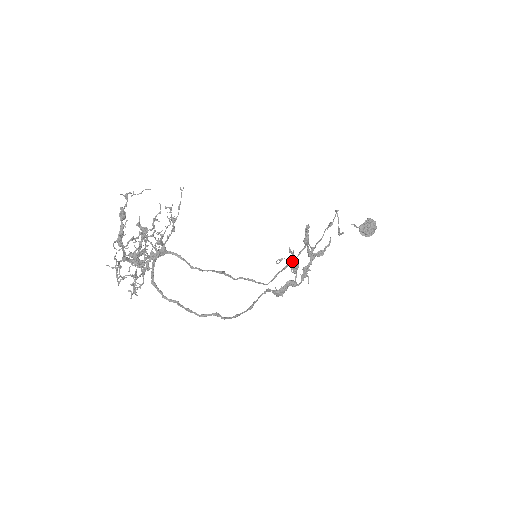
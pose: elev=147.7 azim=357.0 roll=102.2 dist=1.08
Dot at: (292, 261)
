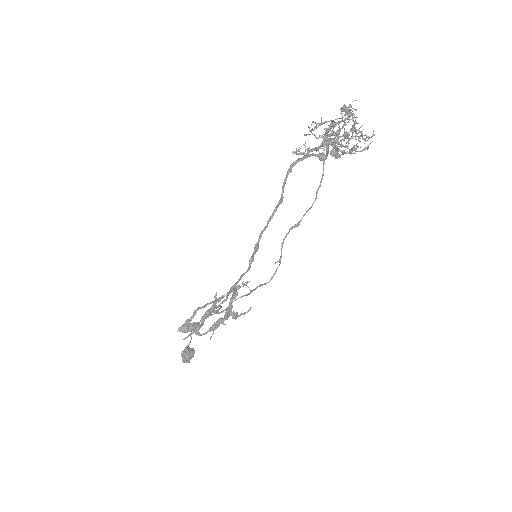
Dot at: (249, 293)
